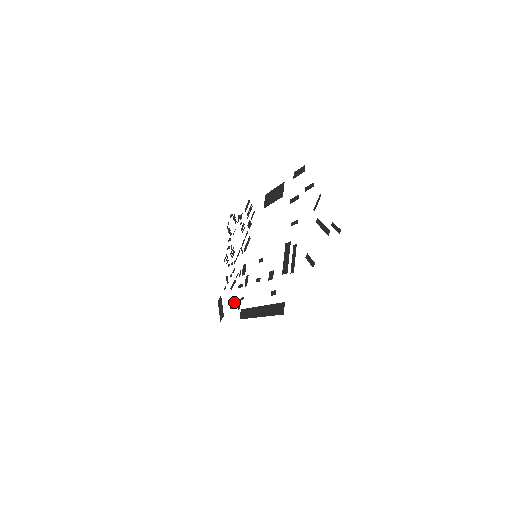
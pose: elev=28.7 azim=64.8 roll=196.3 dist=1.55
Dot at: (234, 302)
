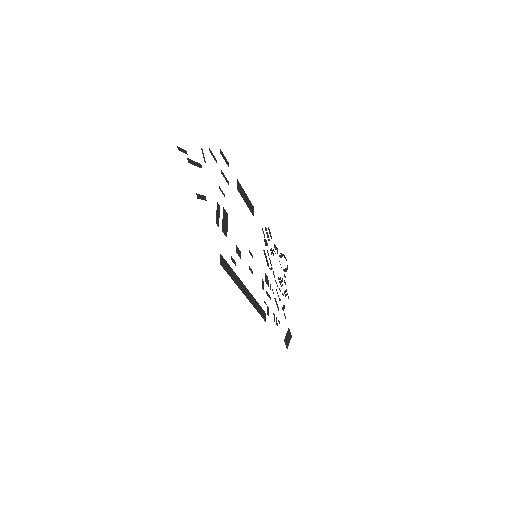
Dot at: occluded
